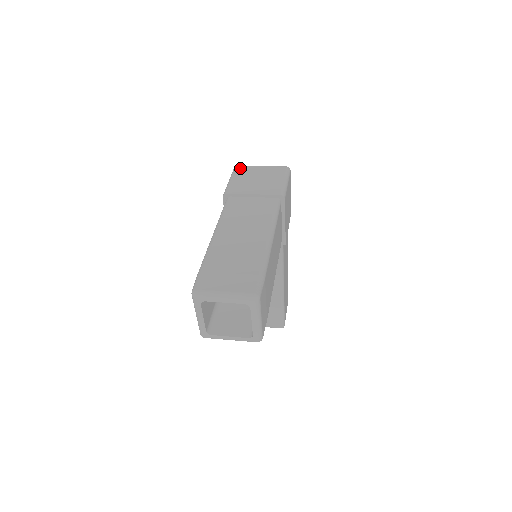
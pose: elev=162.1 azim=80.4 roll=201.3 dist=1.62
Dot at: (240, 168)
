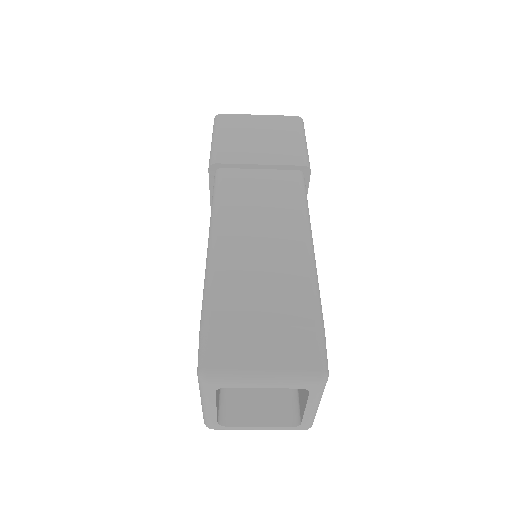
Dot at: (226, 118)
